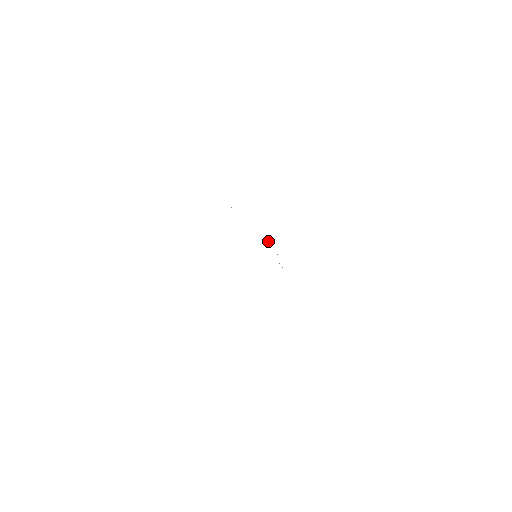
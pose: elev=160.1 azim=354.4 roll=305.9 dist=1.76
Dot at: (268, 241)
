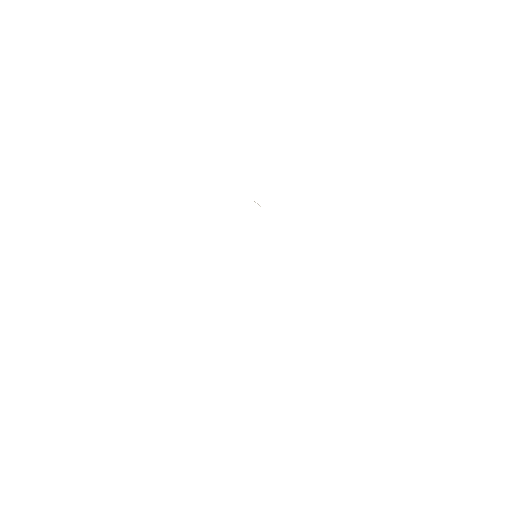
Dot at: occluded
